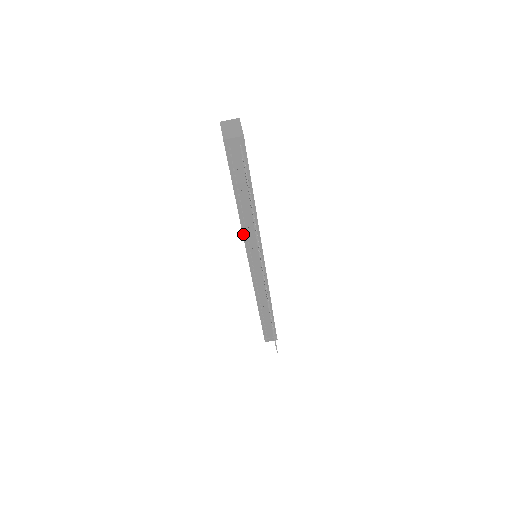
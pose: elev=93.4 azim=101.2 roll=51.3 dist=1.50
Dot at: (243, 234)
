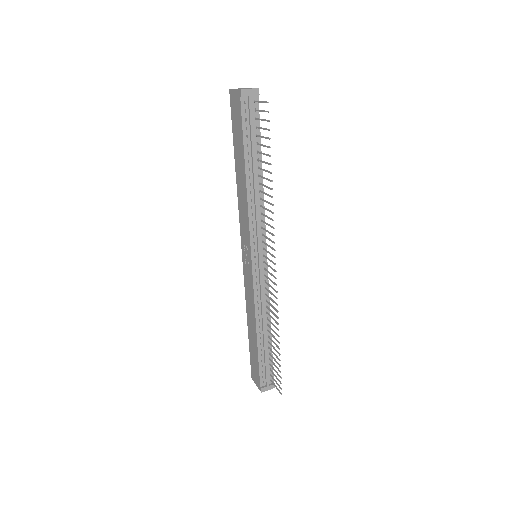
Dot at: (249, 216)
